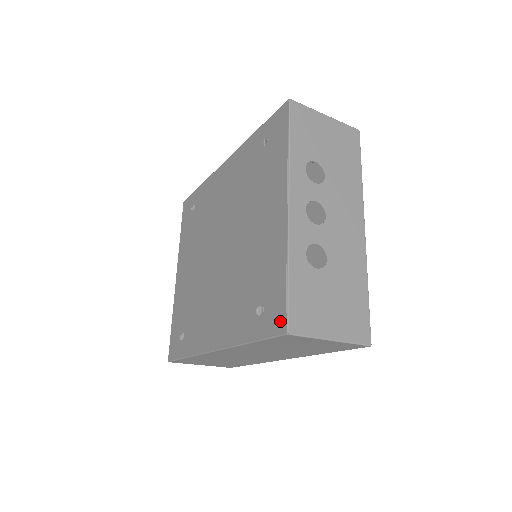
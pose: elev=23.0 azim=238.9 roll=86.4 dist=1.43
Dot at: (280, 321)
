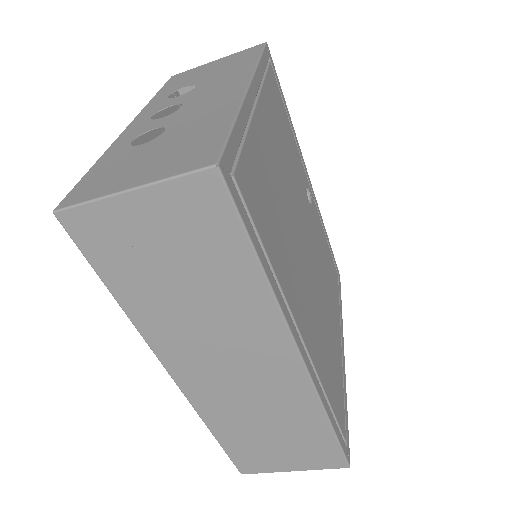
Dot at: occluded
